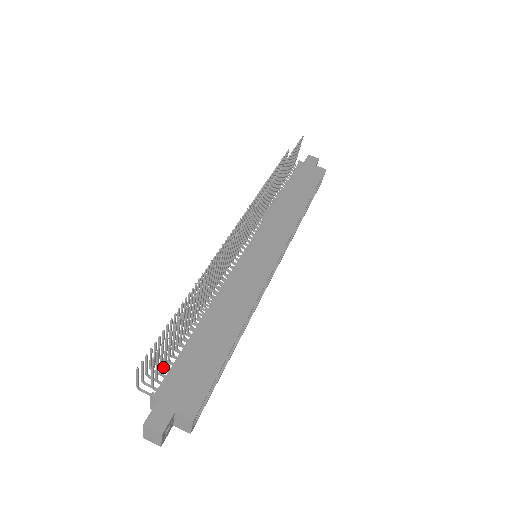
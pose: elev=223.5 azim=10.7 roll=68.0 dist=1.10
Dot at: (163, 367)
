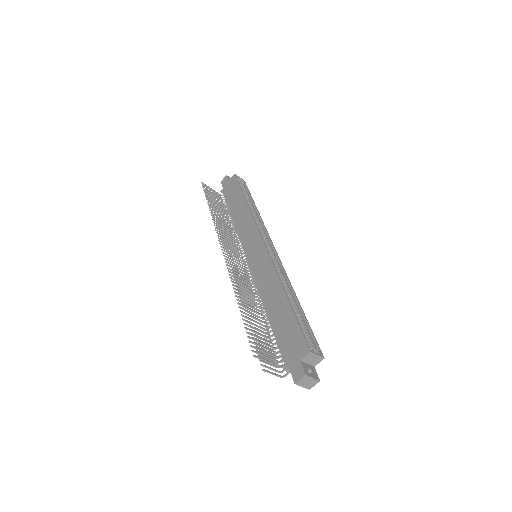
Dot at: occluded
